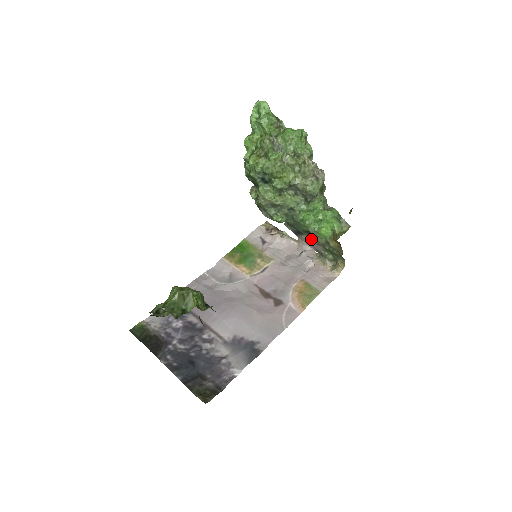
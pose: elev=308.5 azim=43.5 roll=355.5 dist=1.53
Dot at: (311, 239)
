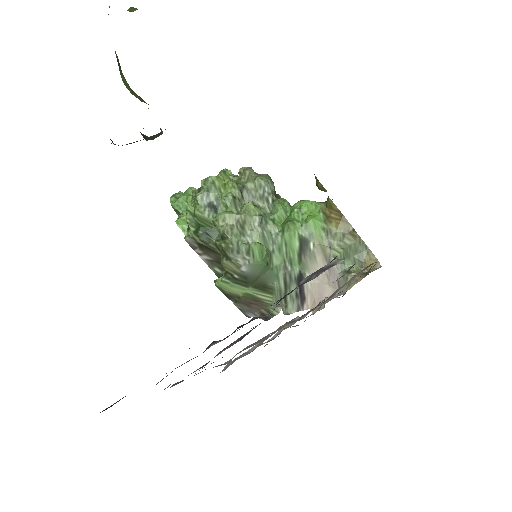
Dot at: (316, 266)
